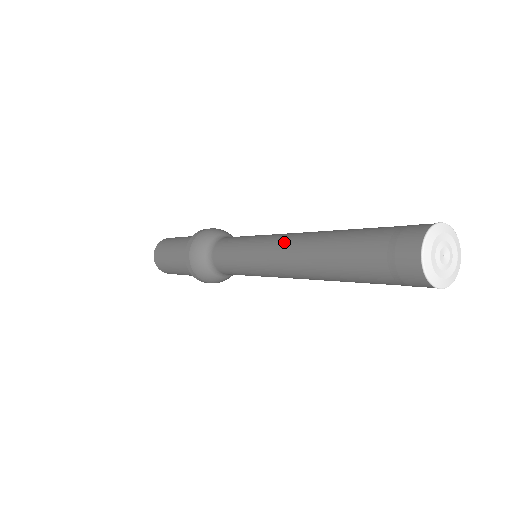
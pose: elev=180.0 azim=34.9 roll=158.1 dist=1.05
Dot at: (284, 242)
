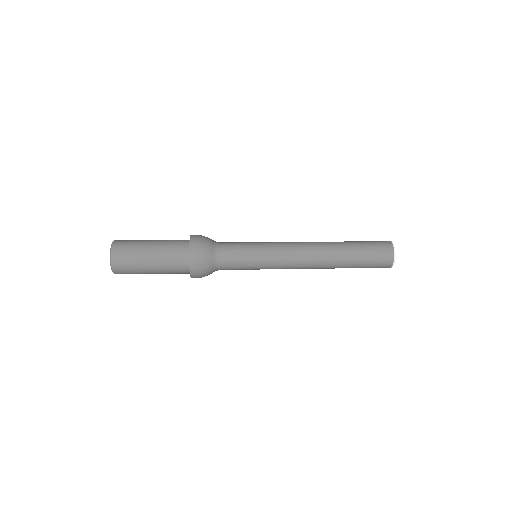
Dot at: (302, 247)
